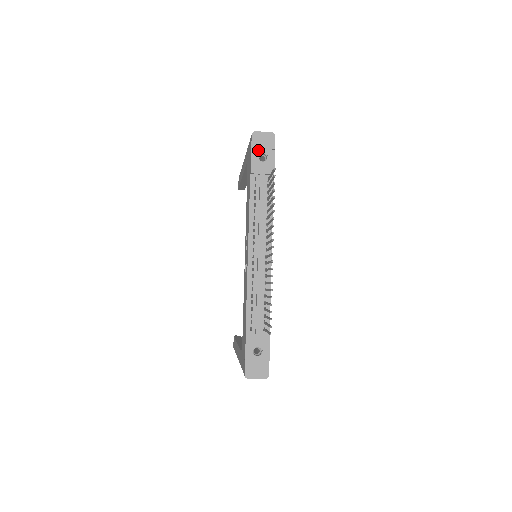
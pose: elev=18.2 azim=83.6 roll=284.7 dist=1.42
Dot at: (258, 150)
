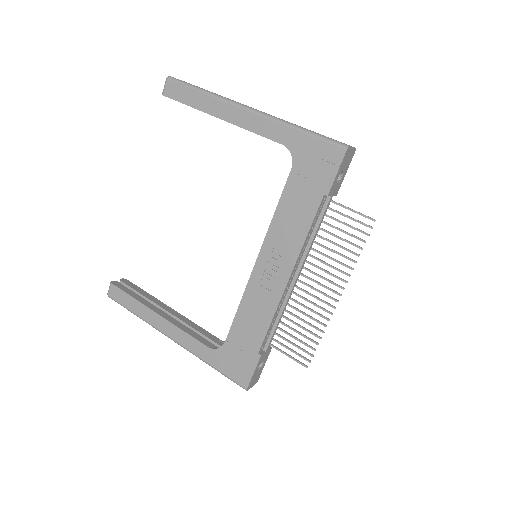
Dot at: (342, 169)
